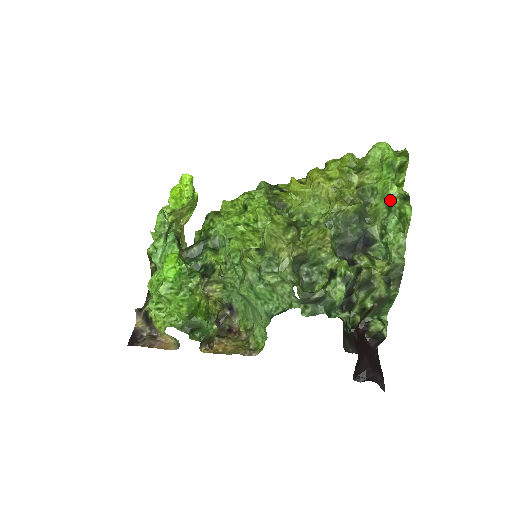
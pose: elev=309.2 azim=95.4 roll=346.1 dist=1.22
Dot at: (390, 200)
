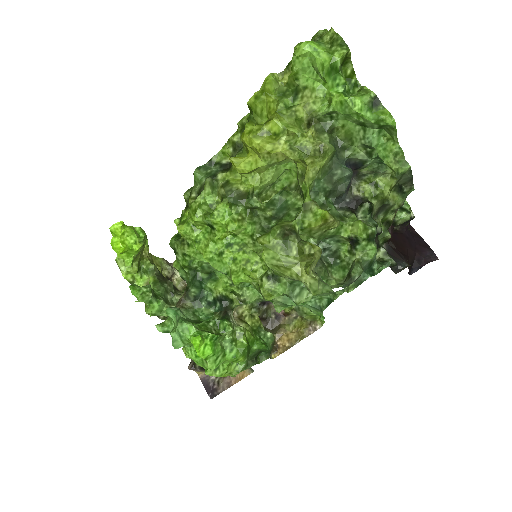
Dot at: (359, 117)
